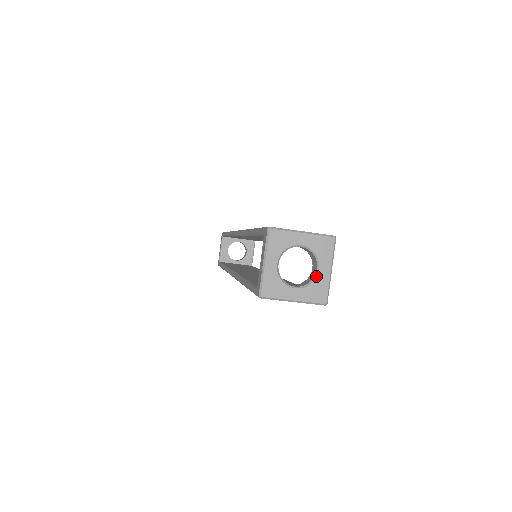
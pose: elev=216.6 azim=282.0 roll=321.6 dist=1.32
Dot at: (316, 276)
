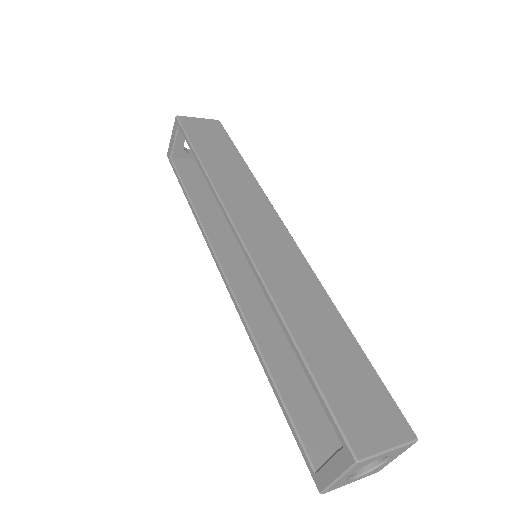
Dot at: (381, 464)
